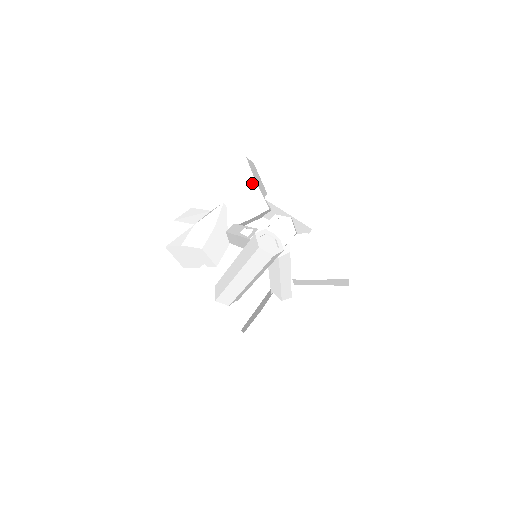
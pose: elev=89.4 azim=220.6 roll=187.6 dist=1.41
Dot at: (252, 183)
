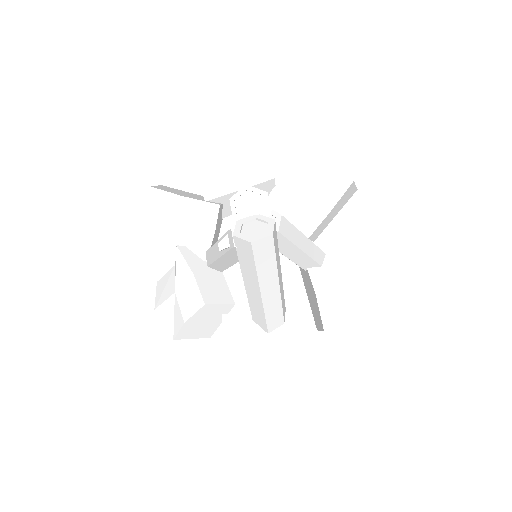
Dot at: (180, 201)
